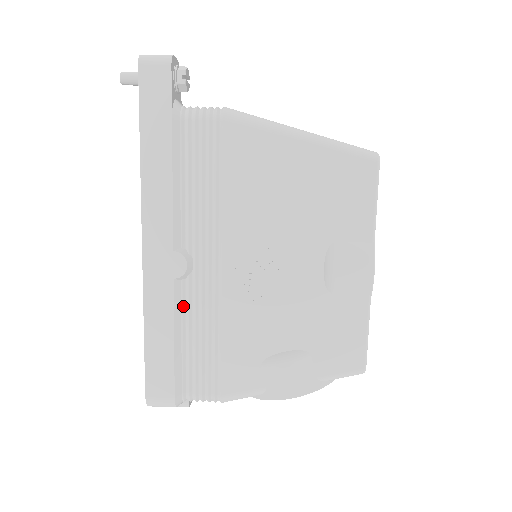
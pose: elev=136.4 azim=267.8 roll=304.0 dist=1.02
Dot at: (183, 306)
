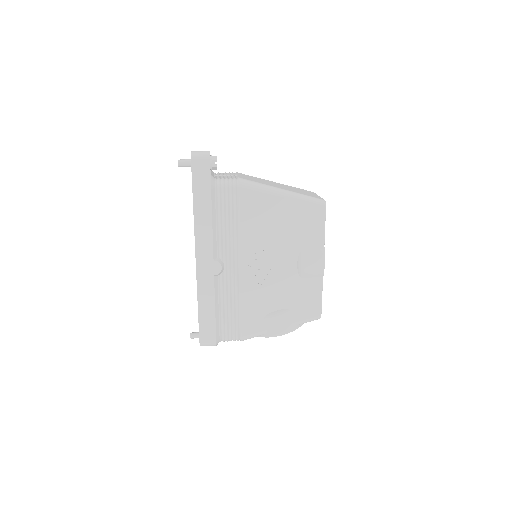
Dot at: (219, 290)
